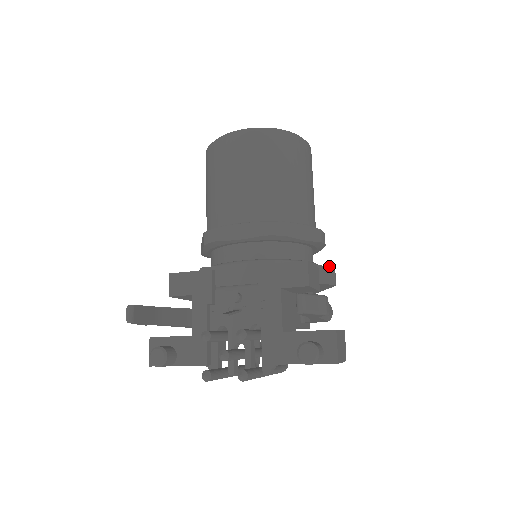
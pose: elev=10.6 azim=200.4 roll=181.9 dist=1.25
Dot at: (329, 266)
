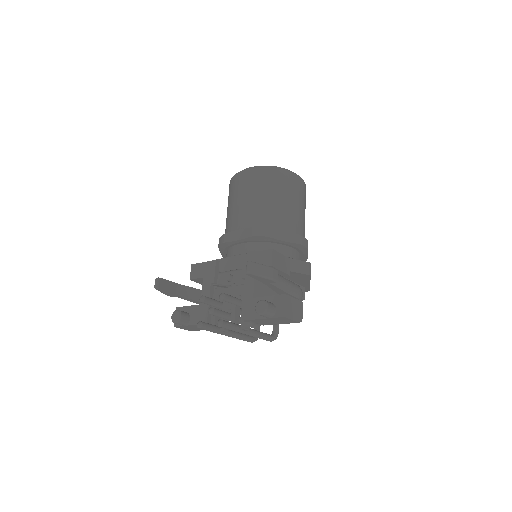
Dot at: (304, 261)
